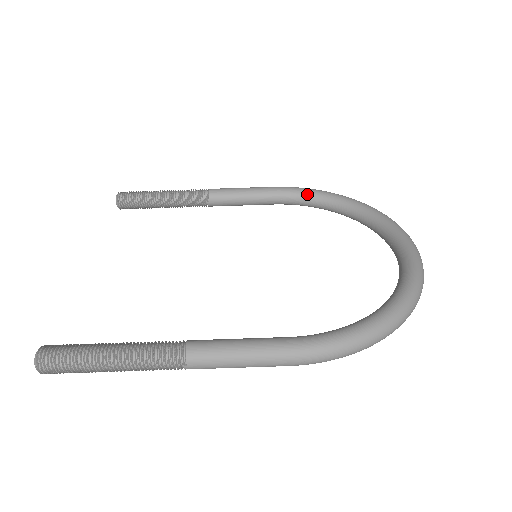
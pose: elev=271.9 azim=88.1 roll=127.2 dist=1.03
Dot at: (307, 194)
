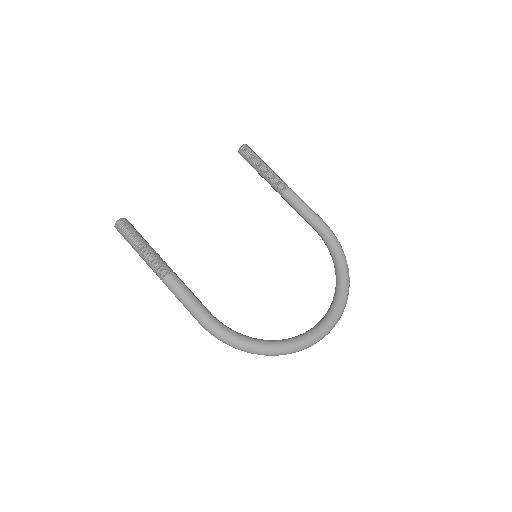
Dot at: (332, 244)
